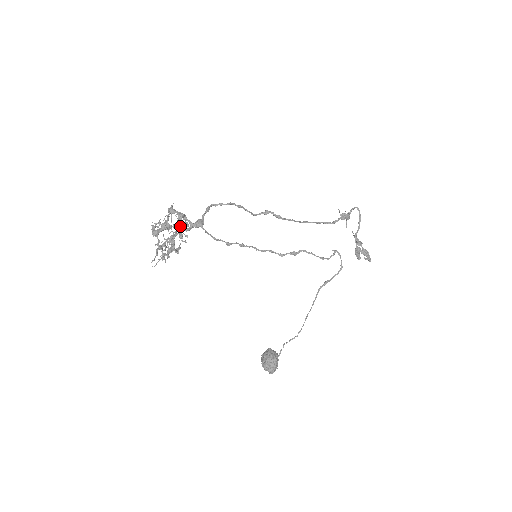
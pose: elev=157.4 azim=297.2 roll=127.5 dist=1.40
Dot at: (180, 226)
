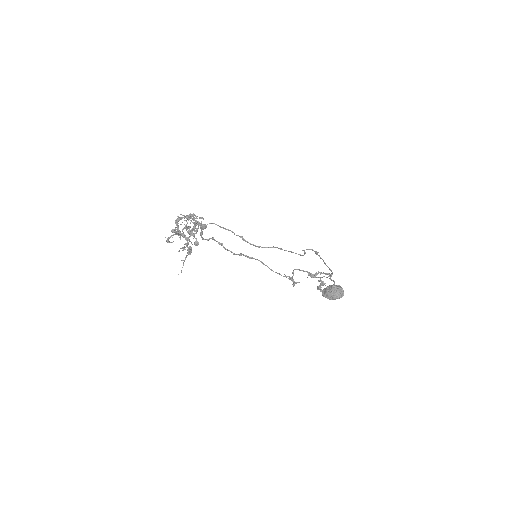
Dot at: (193, 214)
